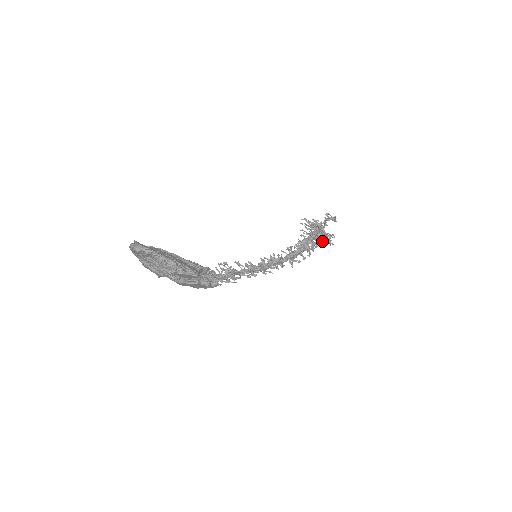
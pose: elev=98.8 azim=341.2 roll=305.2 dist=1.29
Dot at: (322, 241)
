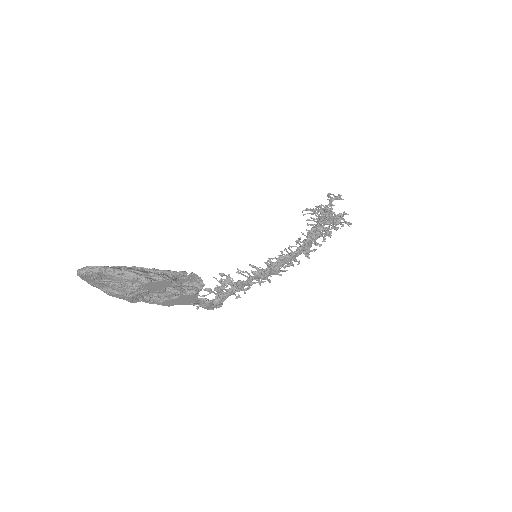
Dot at: (334, 222)
